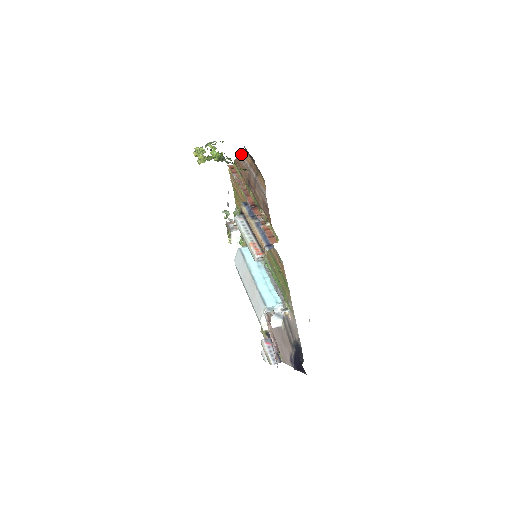
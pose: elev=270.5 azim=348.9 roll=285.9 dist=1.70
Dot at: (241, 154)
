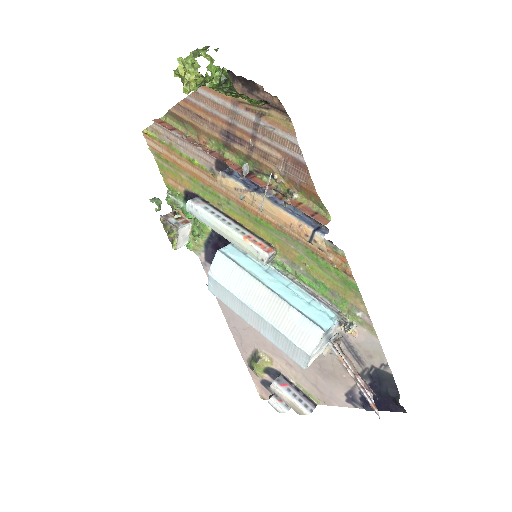
Dot at: (200, 89)
